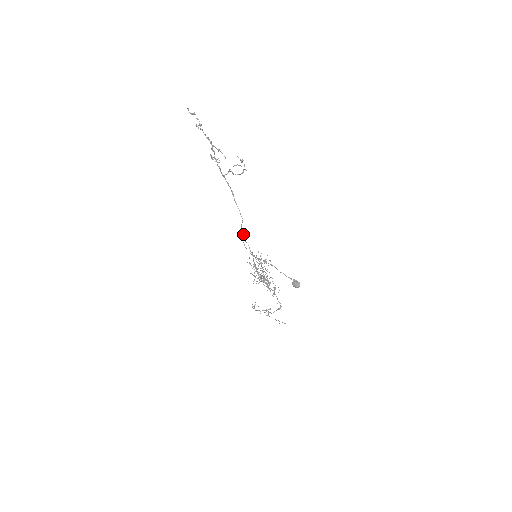
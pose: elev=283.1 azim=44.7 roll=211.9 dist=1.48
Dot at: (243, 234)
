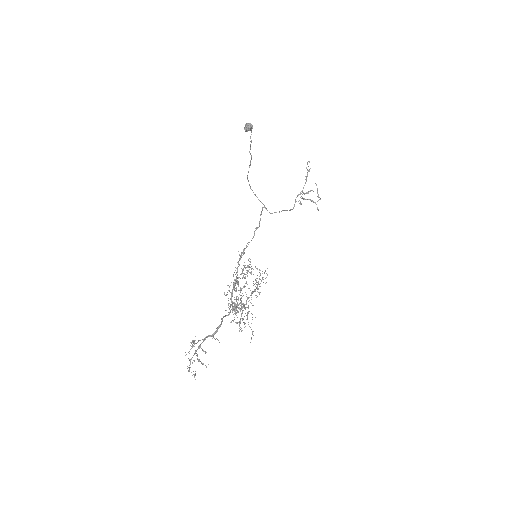
Dot at: occluded
